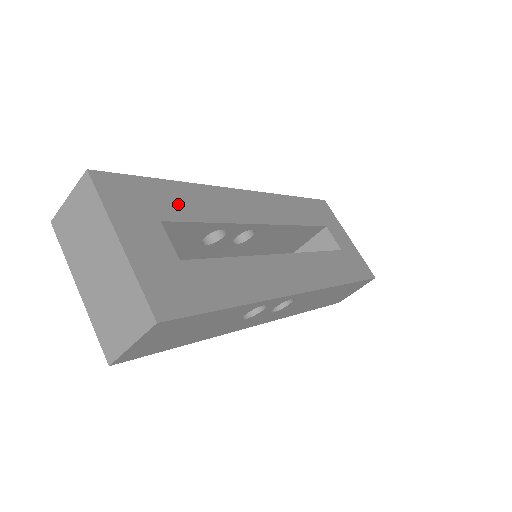
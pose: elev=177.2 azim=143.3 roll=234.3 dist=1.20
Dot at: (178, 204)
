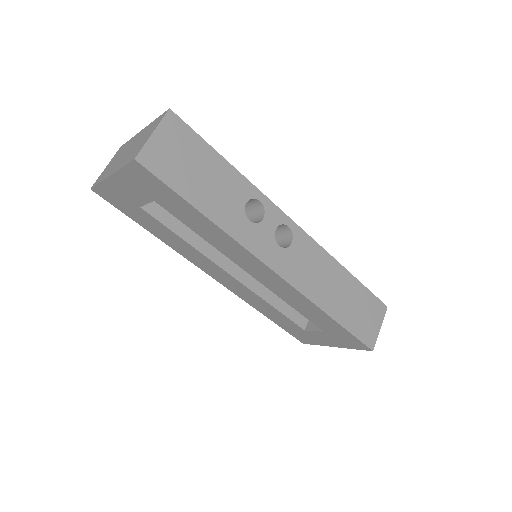
Dot at: occluded
